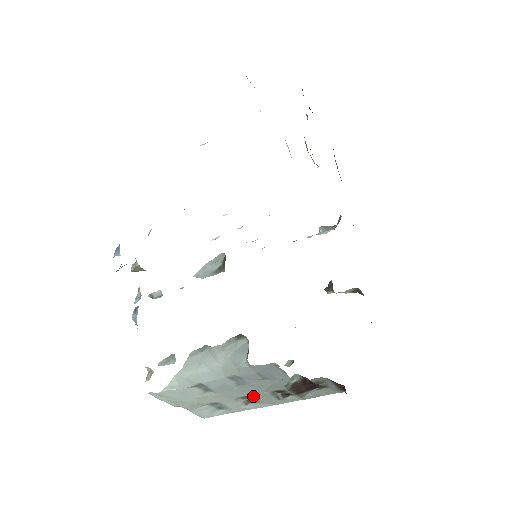
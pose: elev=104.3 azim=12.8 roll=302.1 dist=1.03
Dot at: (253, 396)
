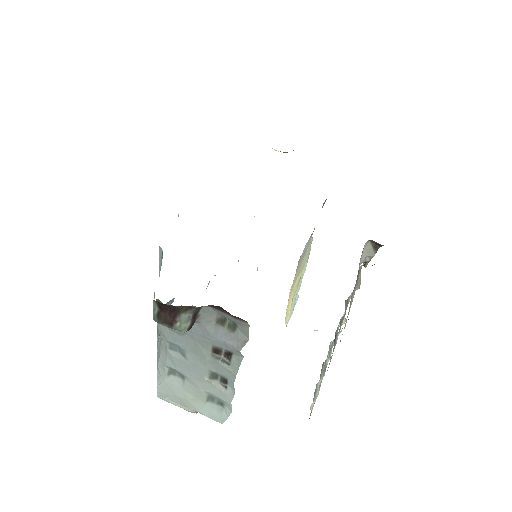
Dot at: (211, 369)
